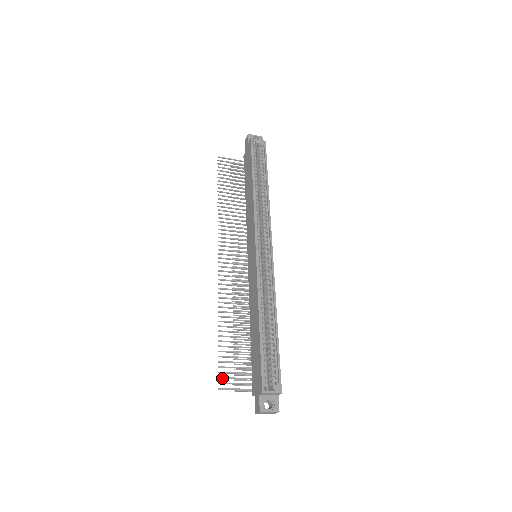
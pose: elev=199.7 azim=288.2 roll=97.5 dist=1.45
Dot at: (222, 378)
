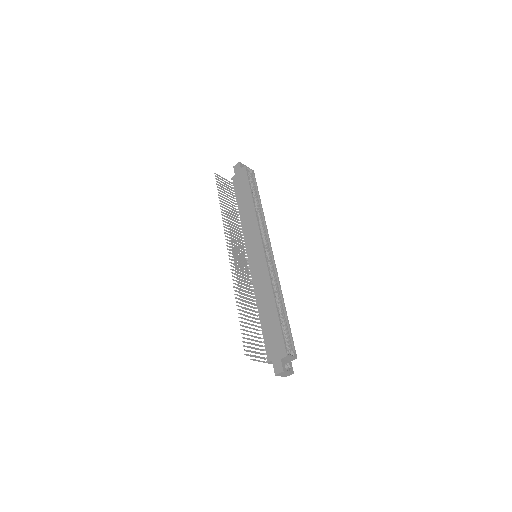
Dot at: (246, 346)
